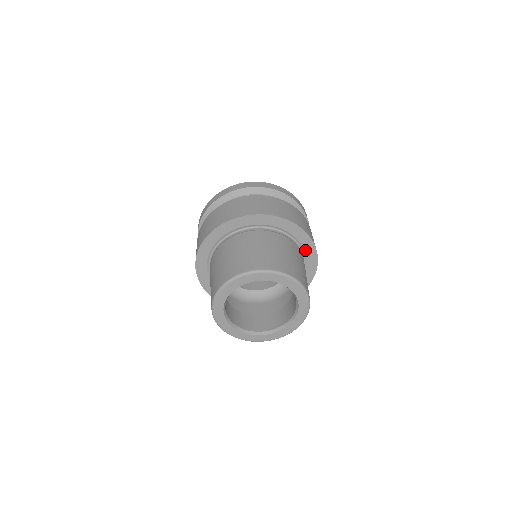
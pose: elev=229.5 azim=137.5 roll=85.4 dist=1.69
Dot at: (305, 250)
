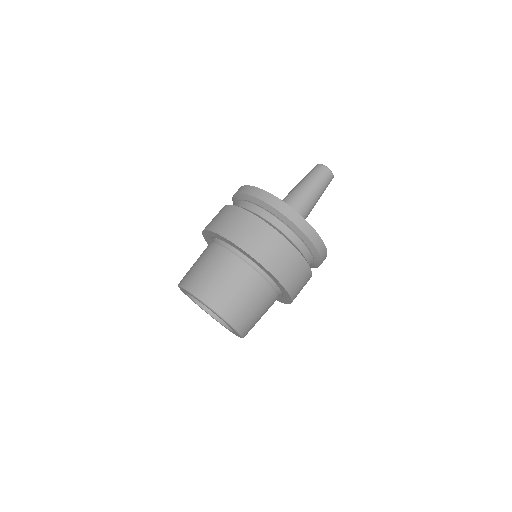
Dot at: (282, 298)
